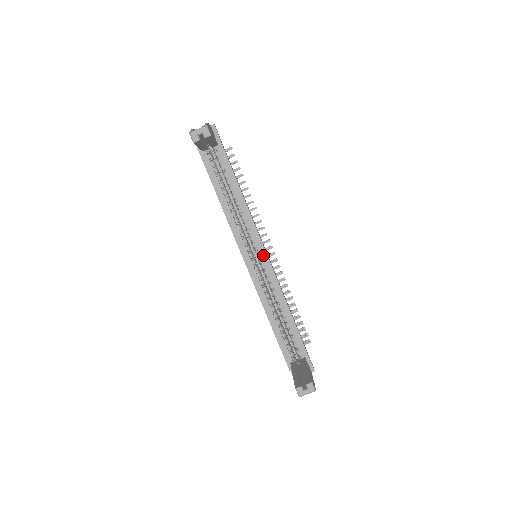
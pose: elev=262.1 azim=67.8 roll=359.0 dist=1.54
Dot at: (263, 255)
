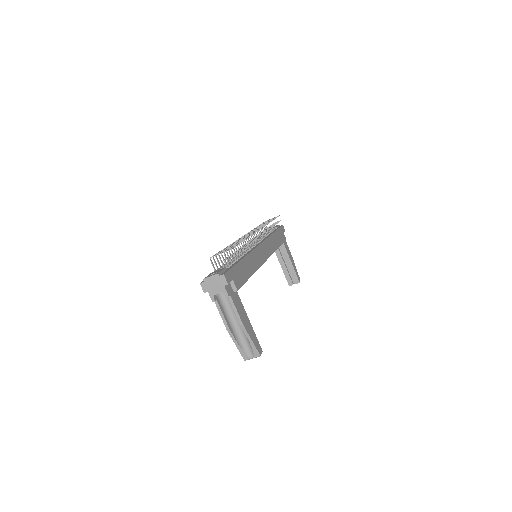
Dot at: occluded
